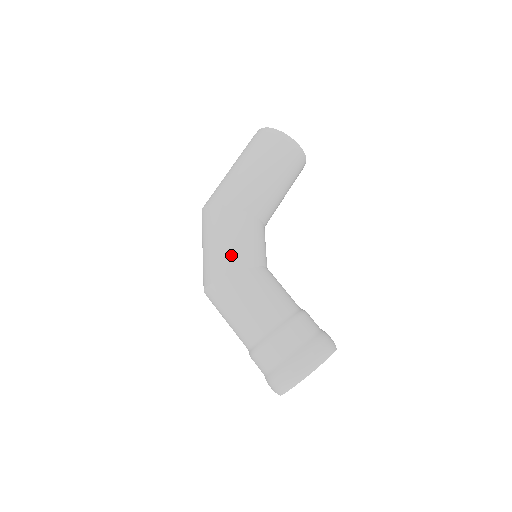
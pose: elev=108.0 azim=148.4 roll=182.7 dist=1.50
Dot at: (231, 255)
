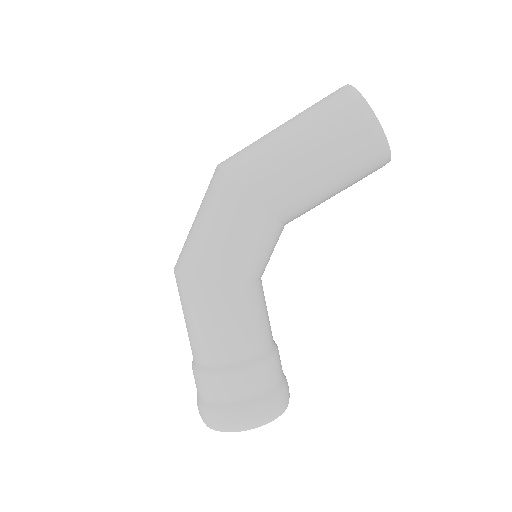
Dot at: (216, 257)
